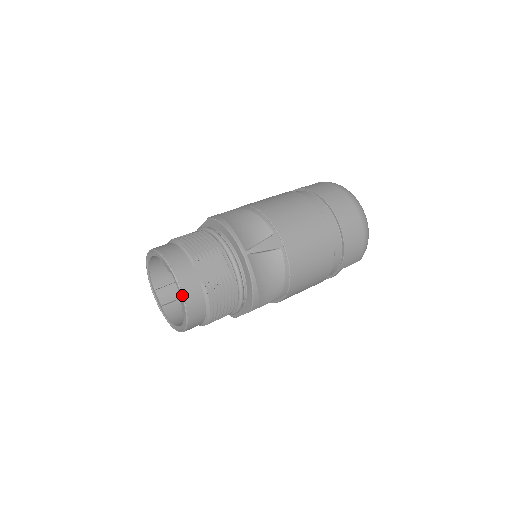
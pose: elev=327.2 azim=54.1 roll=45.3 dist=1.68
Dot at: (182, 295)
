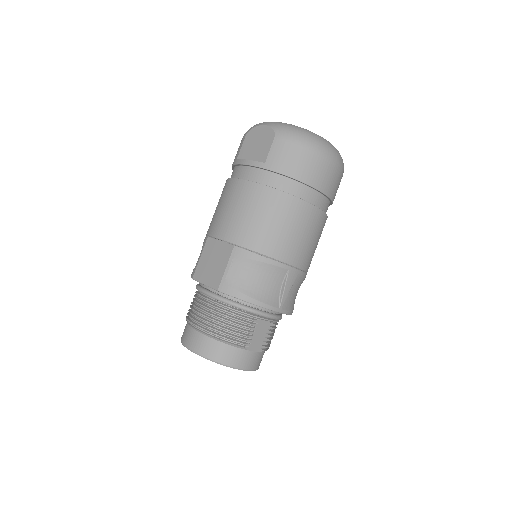
Dot at: occluded
